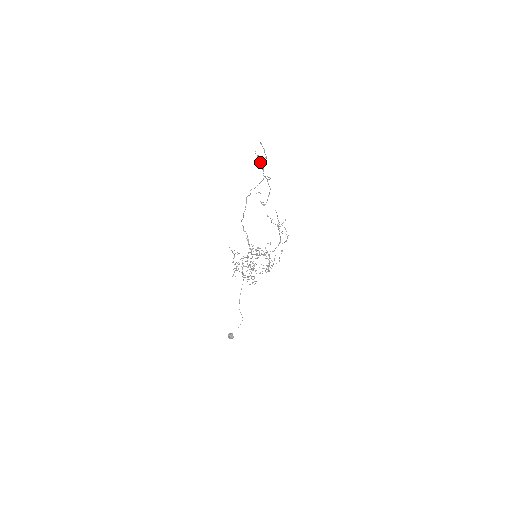
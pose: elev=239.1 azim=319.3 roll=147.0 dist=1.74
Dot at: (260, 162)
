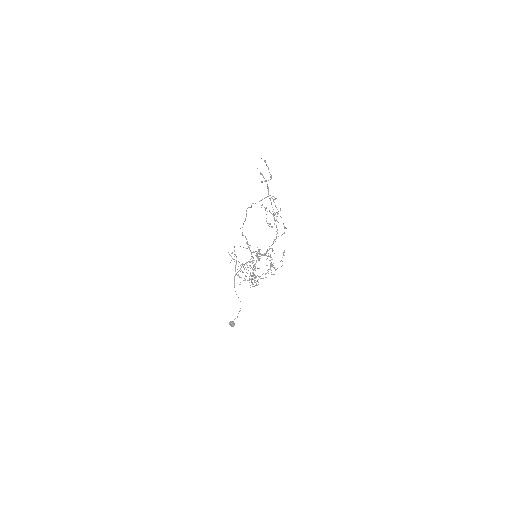
Dot at: (264, 181)
